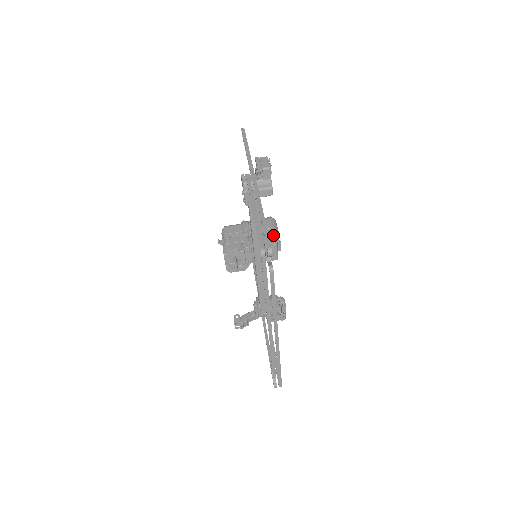
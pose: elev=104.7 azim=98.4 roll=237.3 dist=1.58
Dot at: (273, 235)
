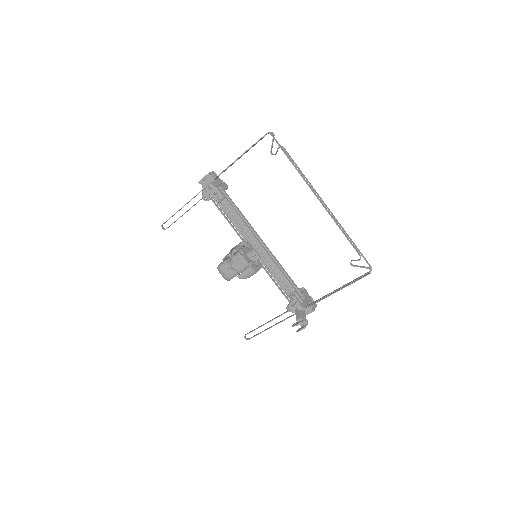
Dot at: occluded
